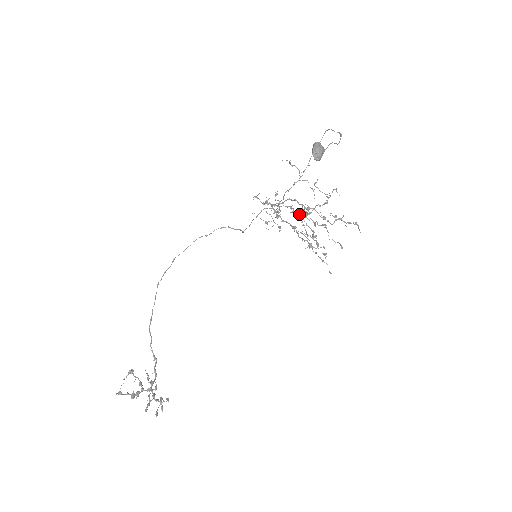
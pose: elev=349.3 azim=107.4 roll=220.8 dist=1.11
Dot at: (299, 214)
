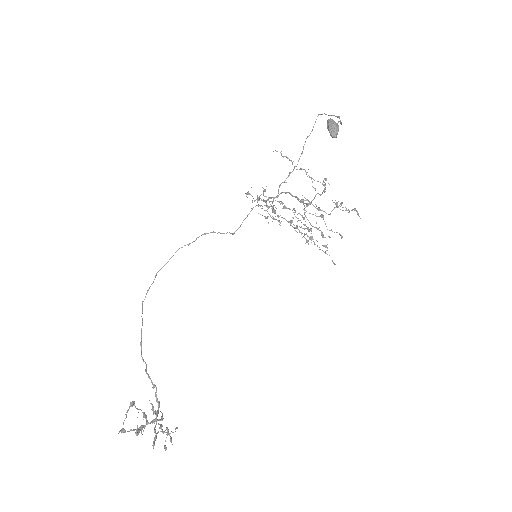
Dot at: (290, 209)
